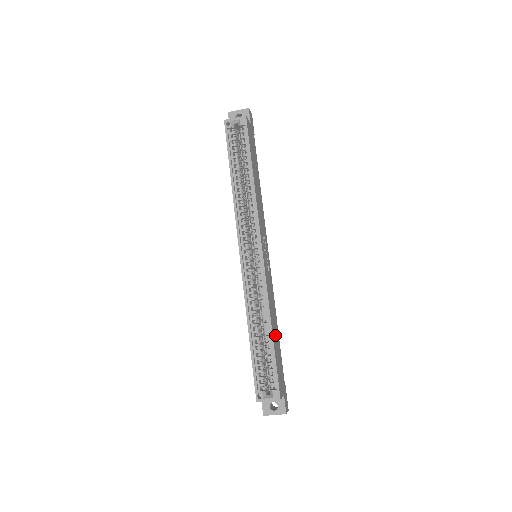
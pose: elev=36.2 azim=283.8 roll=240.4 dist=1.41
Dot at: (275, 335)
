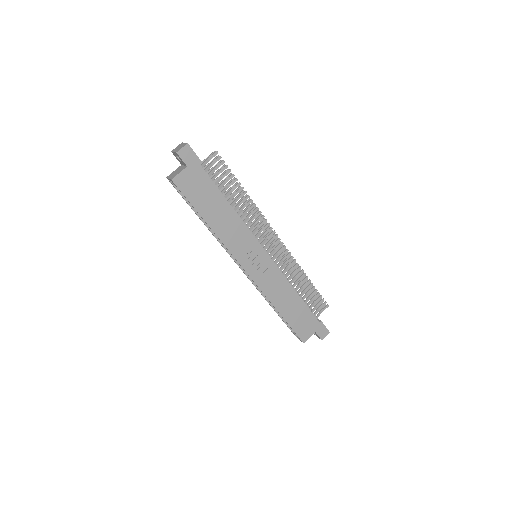
Dot at: (289, 307)
